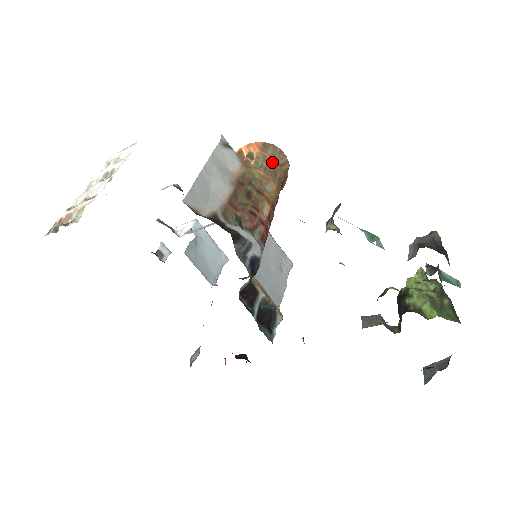
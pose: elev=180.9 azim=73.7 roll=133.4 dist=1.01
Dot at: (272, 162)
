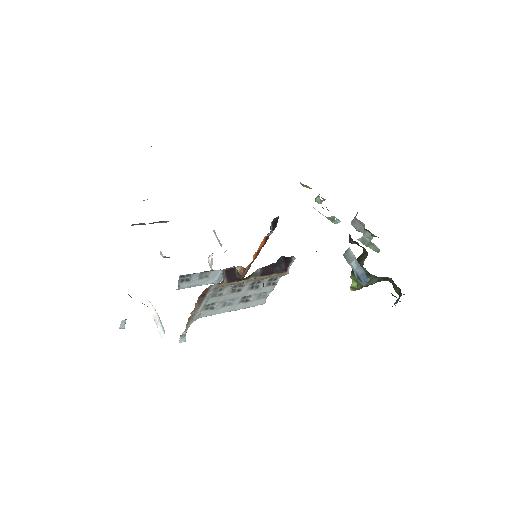
Dot at: occluded
